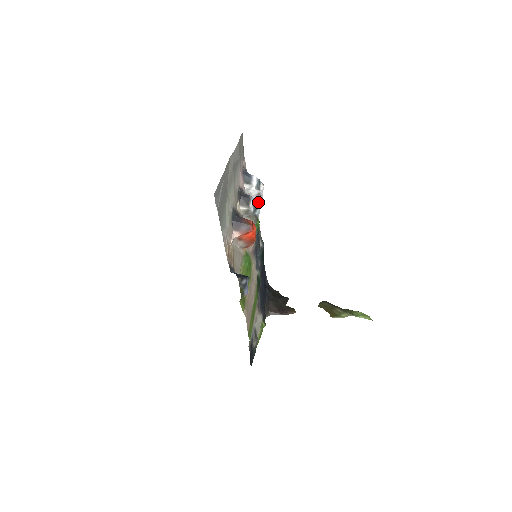
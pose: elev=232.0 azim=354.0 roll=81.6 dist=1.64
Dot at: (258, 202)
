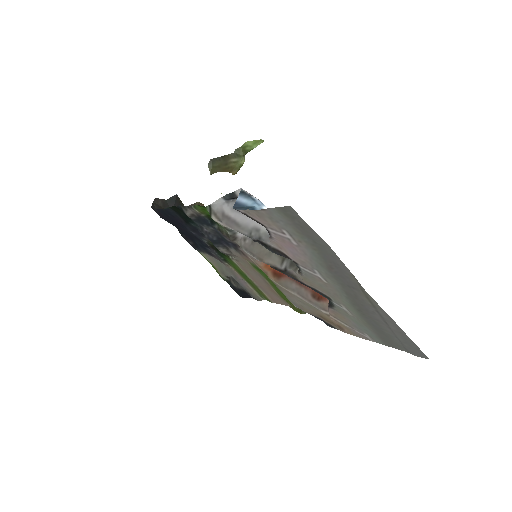
Dot at: occluded
